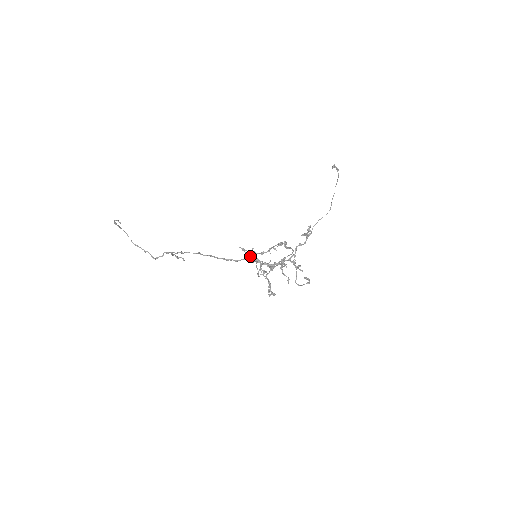
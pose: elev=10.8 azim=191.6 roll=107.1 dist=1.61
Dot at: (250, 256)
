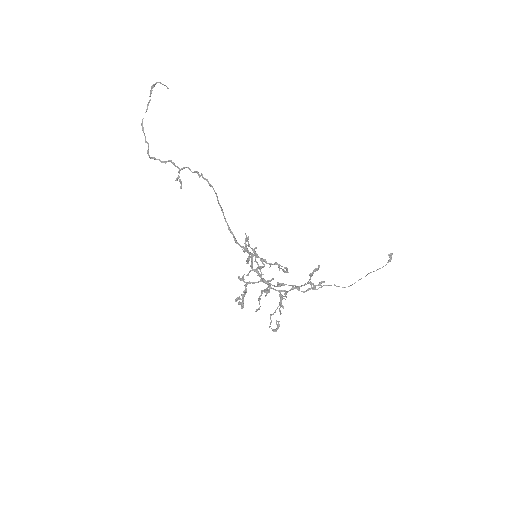
Dot at: (245, 251)
